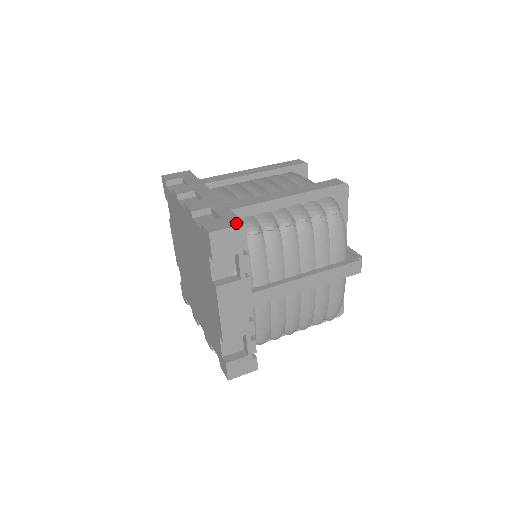
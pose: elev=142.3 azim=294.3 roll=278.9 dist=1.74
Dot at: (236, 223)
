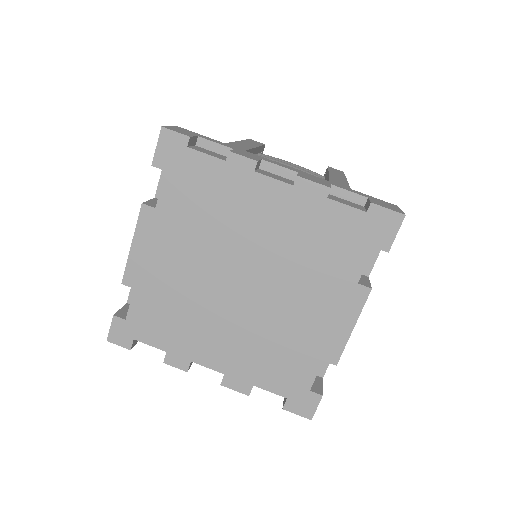
Dot at: (393, 205)
